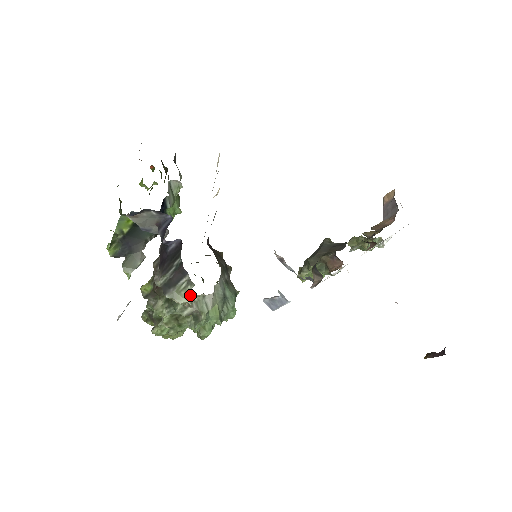
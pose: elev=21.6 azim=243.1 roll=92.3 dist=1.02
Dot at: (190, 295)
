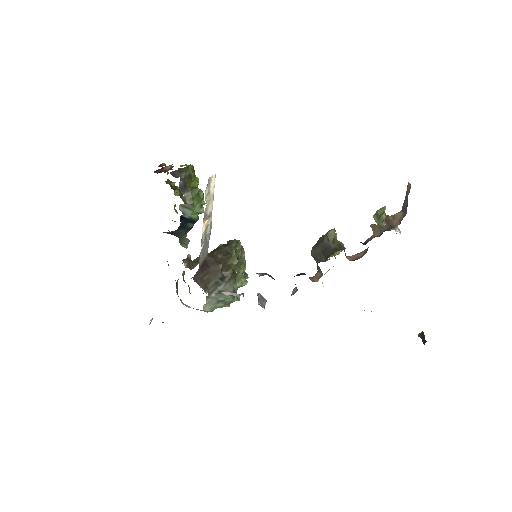
Dot at: occluded
